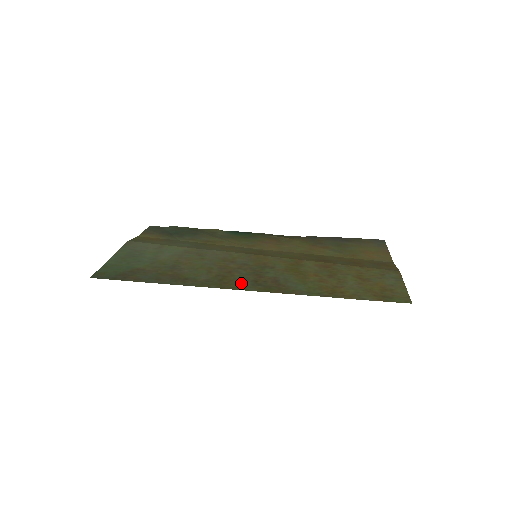
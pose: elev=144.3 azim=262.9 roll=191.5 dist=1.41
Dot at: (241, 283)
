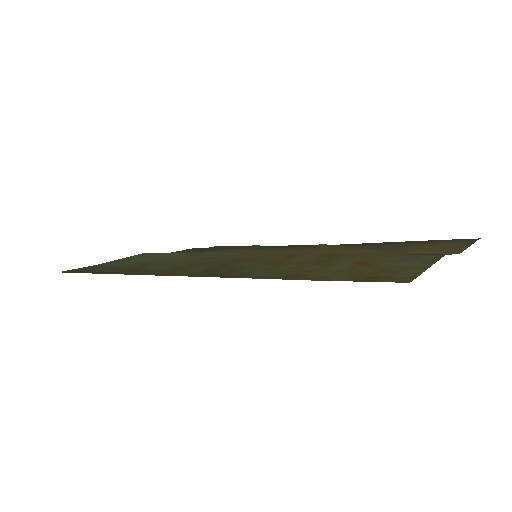
Dot at: (189, 272)
